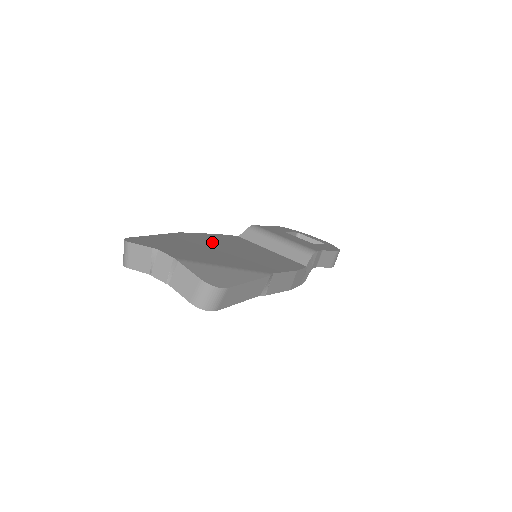
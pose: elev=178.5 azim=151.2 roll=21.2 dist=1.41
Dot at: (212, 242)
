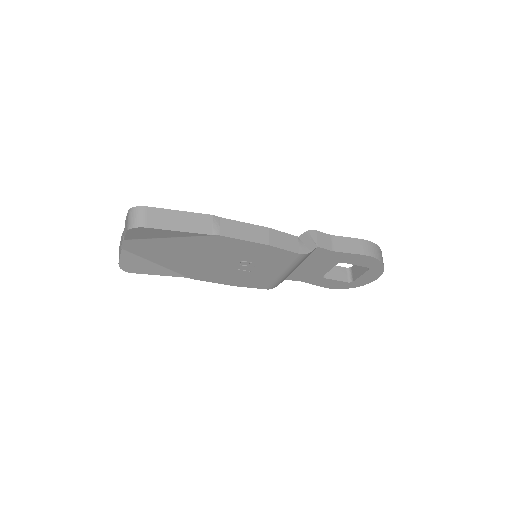
Dot at: occluded
